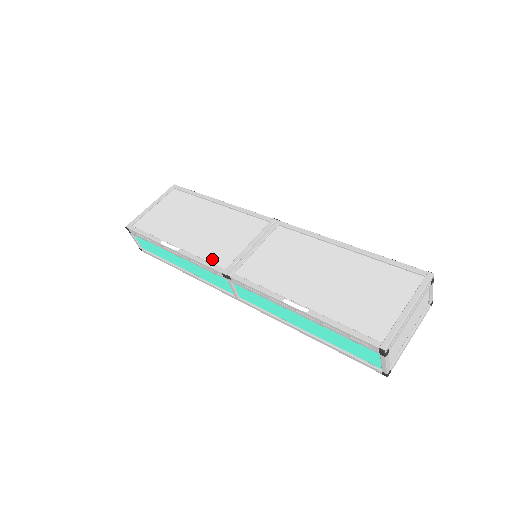
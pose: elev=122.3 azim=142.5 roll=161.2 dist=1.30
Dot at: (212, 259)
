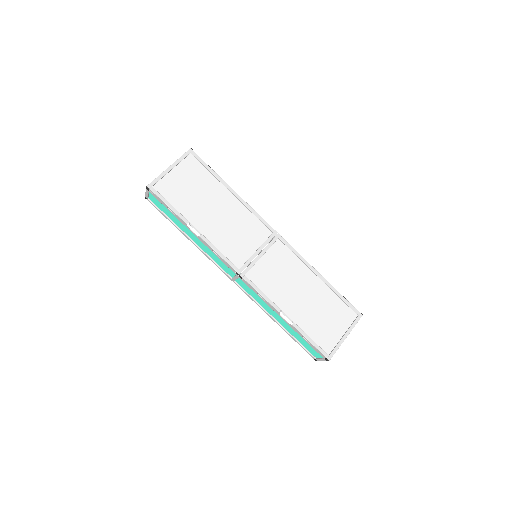
Dot at: (228, 255)
